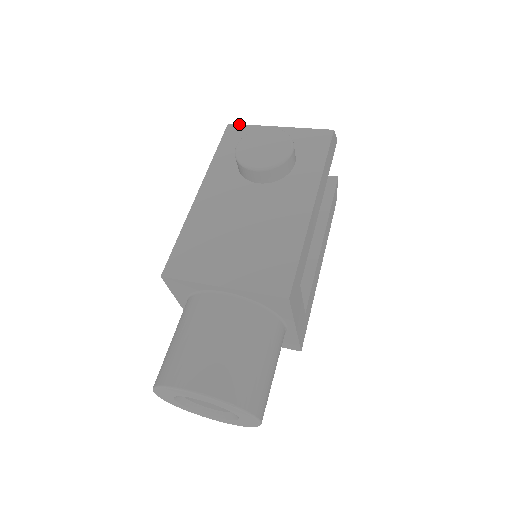
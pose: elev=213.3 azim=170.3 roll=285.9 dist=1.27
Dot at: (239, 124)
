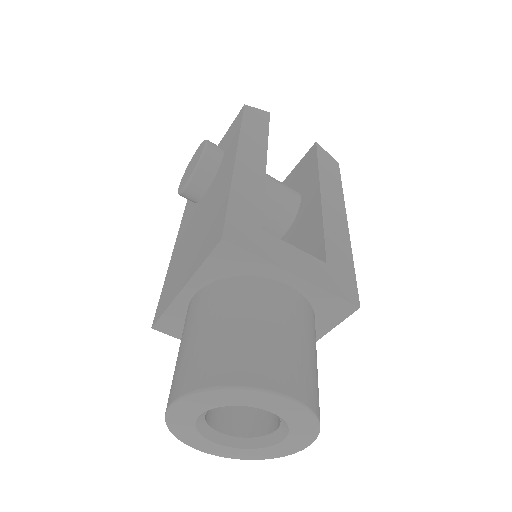
Dot at: occluded
